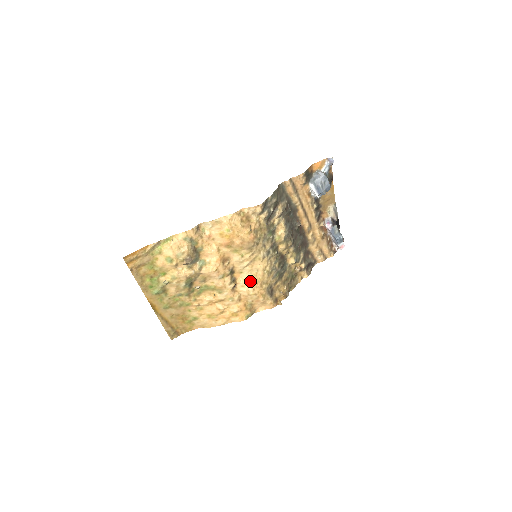
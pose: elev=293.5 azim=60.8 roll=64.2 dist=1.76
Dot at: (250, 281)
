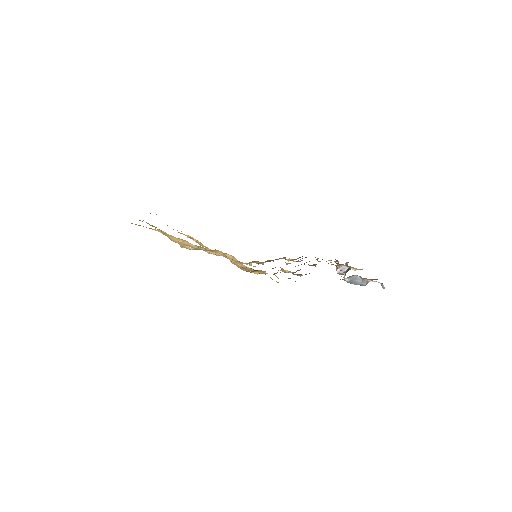
Dot at: (235, 260)
